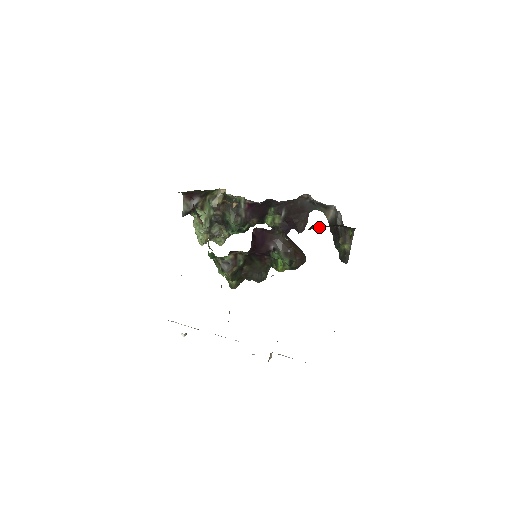
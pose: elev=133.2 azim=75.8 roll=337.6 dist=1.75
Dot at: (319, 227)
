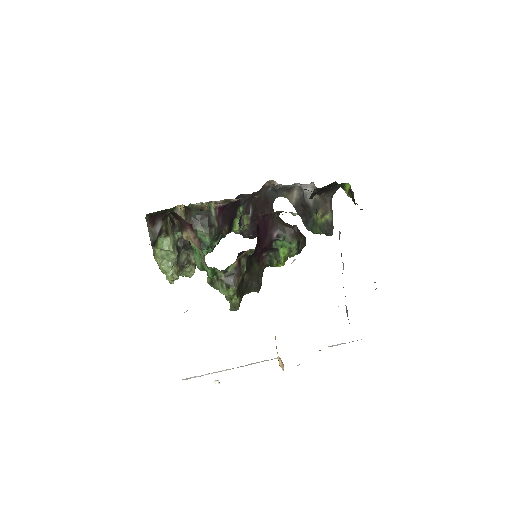
Dot at: (316, 193)
